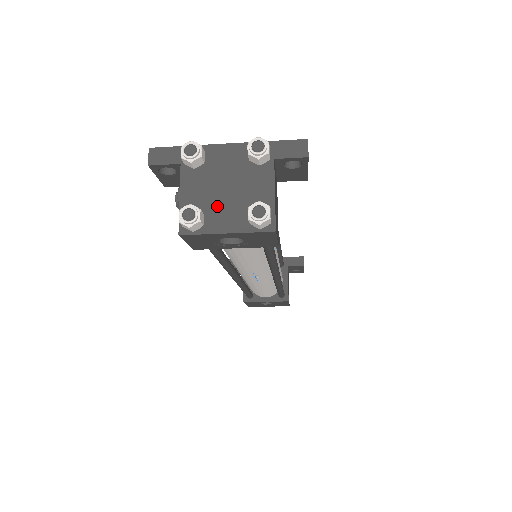
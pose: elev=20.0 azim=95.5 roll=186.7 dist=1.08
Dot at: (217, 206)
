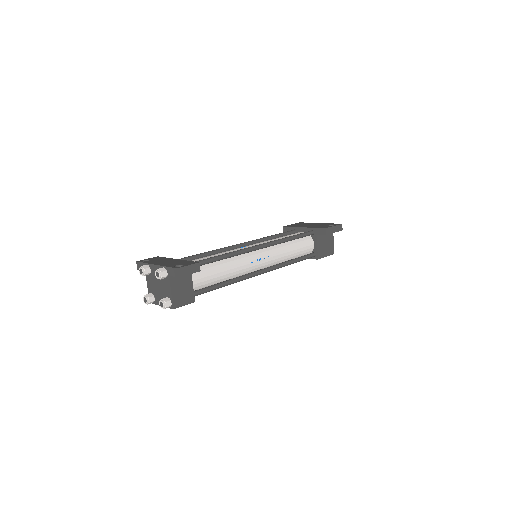
Dot at: (157, 293)
